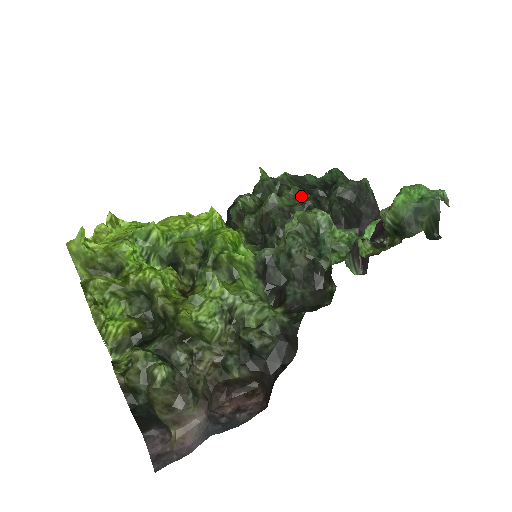
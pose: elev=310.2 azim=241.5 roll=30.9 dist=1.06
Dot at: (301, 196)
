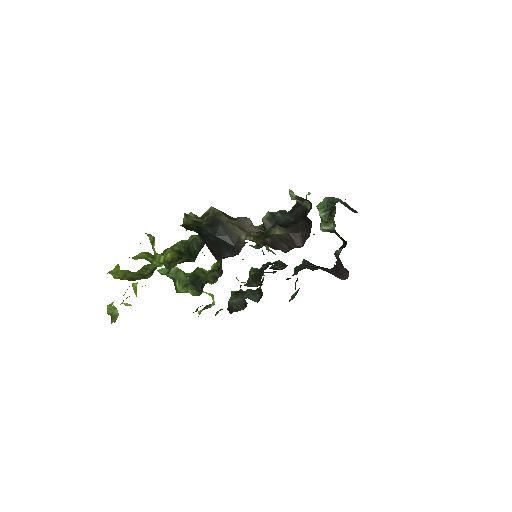
Dot at: (273, 272)
